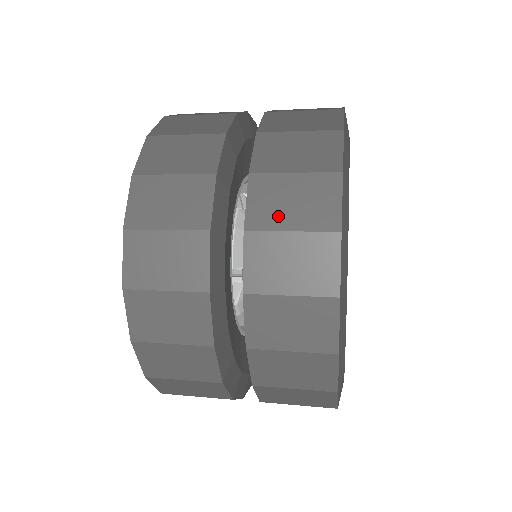
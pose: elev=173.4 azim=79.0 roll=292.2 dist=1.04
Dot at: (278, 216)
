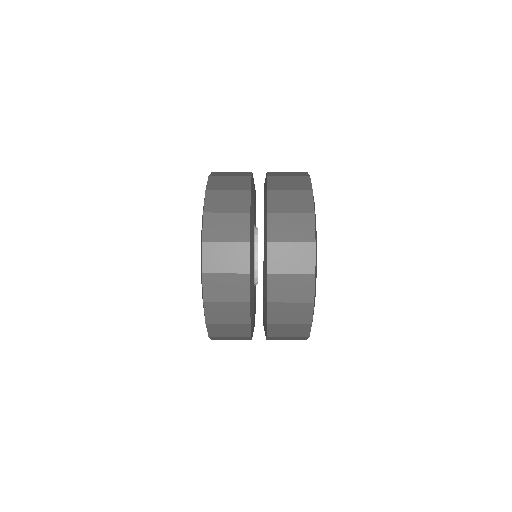
Dot at: (283, 319)
